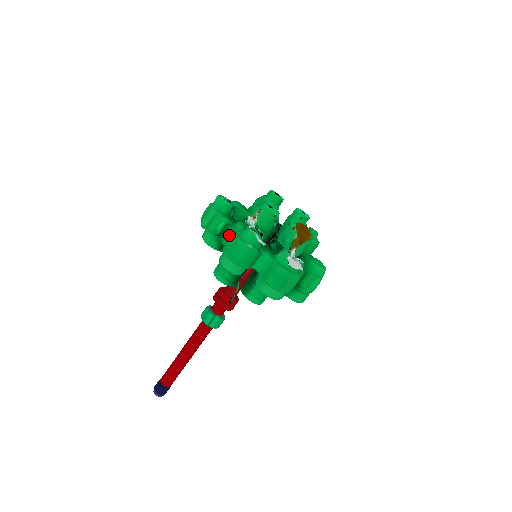
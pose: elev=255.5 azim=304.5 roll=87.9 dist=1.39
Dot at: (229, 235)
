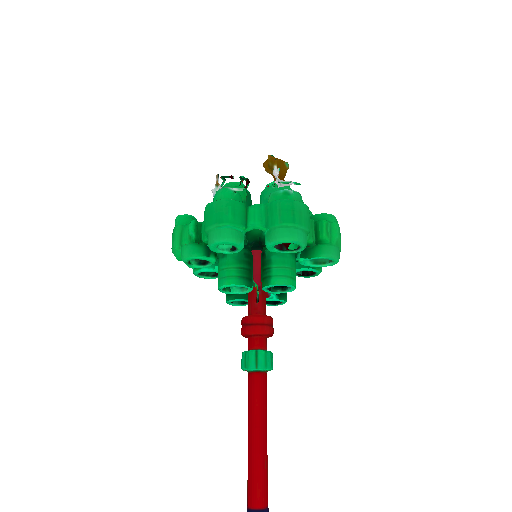
Dot at: occluded
